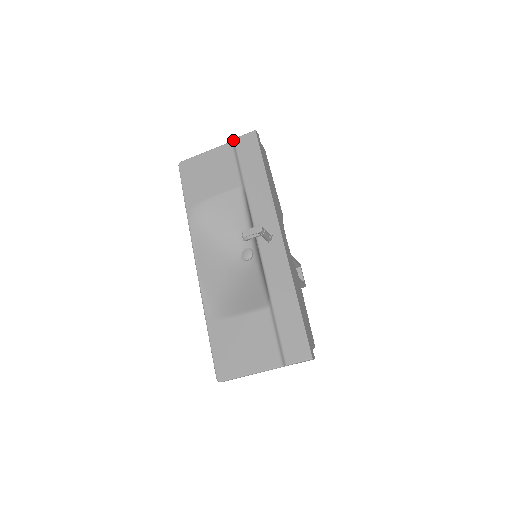
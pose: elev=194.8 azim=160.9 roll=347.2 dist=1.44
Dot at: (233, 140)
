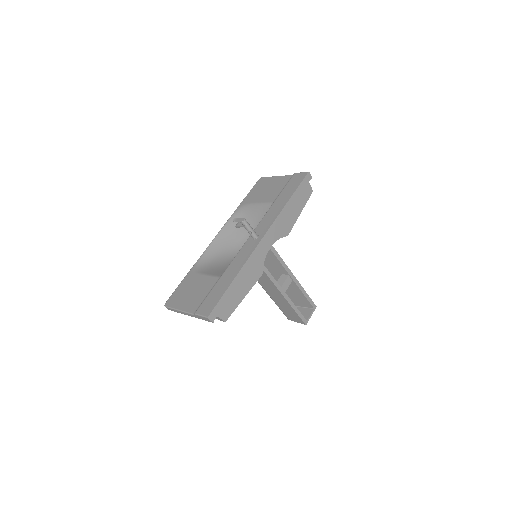
Dot at: (294, 174)
